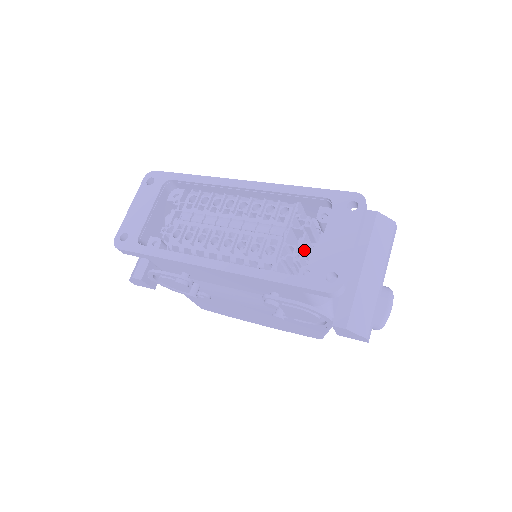
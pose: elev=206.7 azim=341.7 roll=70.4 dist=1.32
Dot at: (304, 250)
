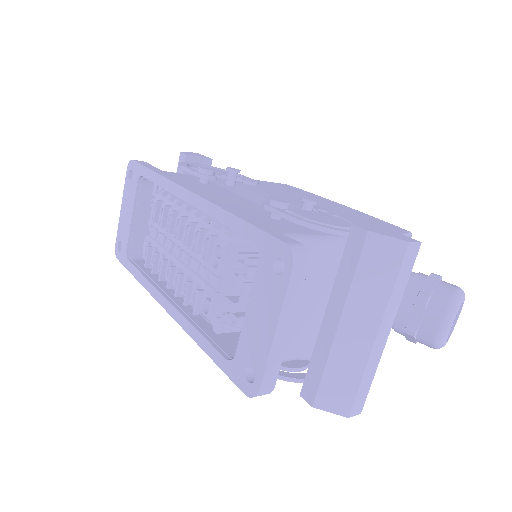
Dot at: occluded
